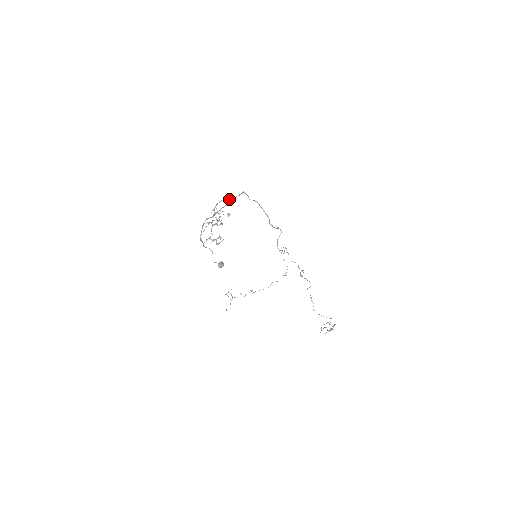
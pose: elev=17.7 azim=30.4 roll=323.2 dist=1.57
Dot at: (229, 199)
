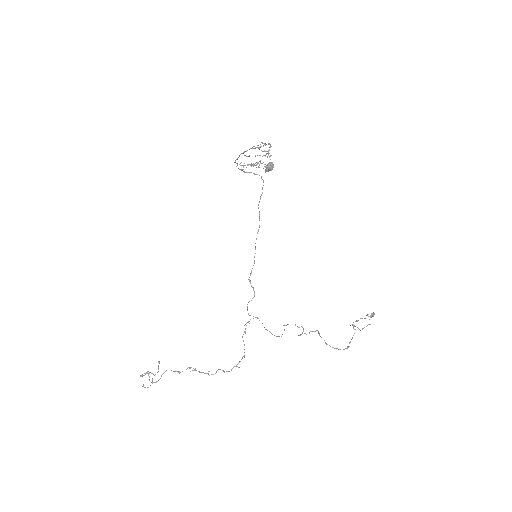
Dot at: occluded
